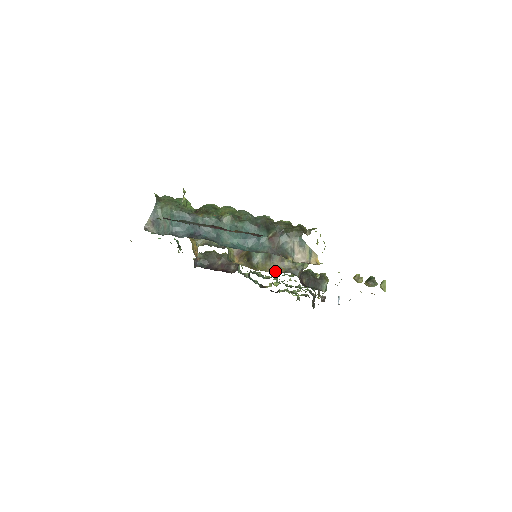
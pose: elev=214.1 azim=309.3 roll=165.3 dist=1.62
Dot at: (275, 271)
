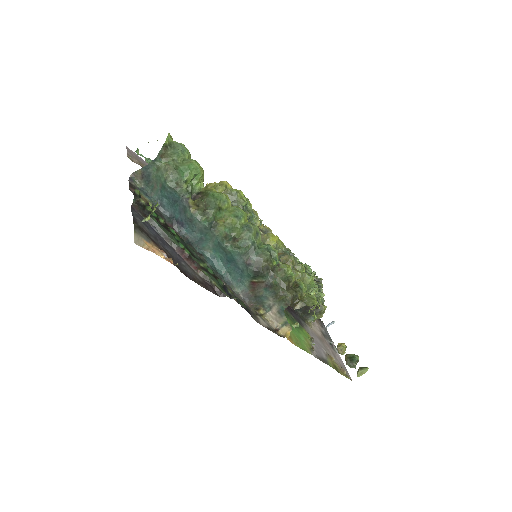
Dot at: occluded
